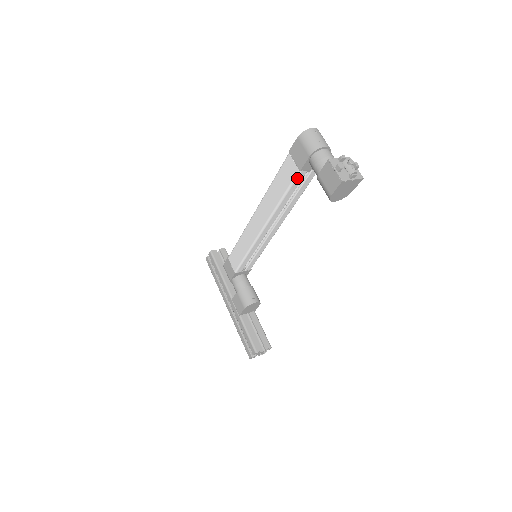
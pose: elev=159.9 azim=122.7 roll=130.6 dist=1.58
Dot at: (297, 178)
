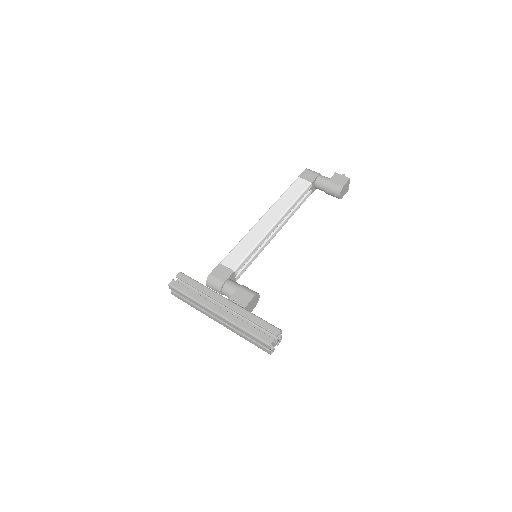
Dot at: (308, 188)
